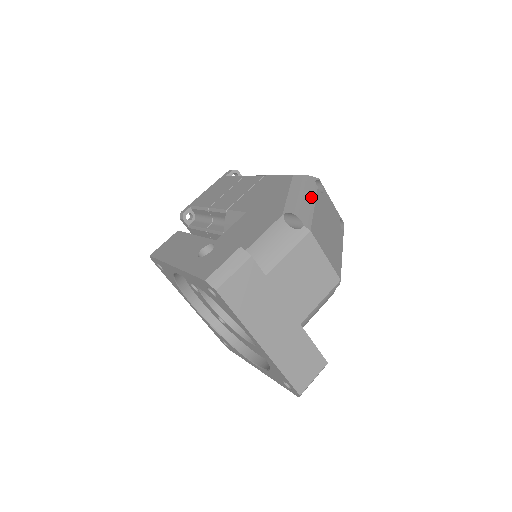
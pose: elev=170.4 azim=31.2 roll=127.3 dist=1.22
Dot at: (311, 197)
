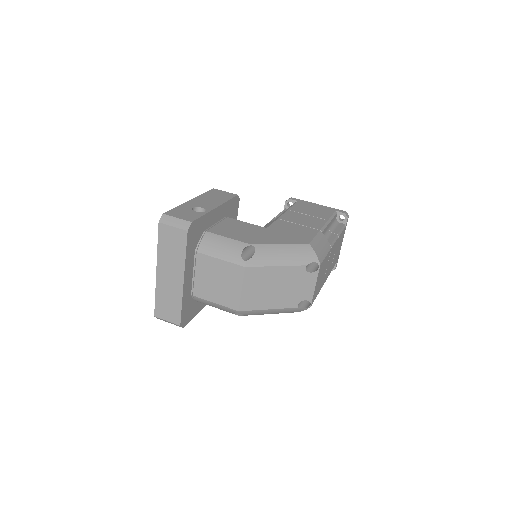
Dot at: (288, 261)
